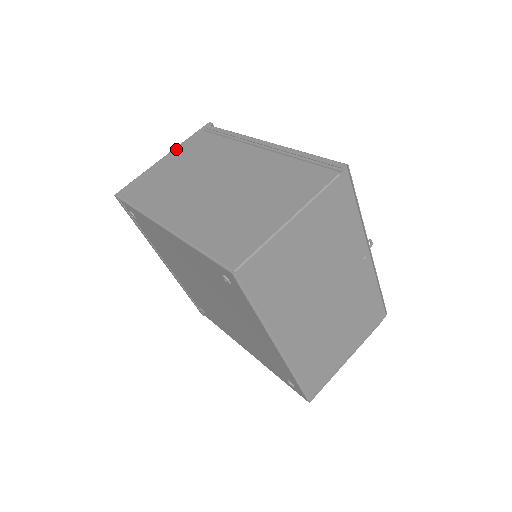
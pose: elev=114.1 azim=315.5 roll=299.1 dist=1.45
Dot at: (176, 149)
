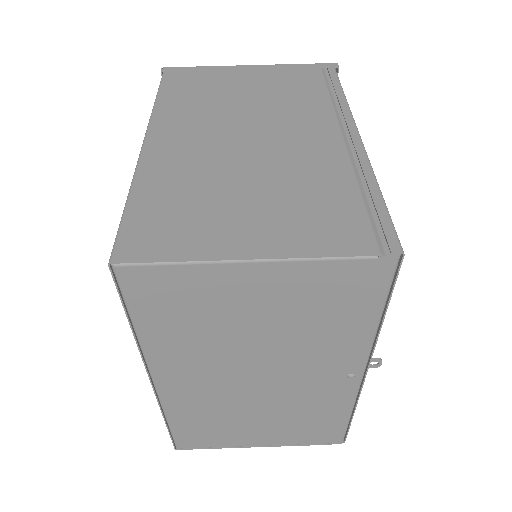
Dot at: (271, 66)
